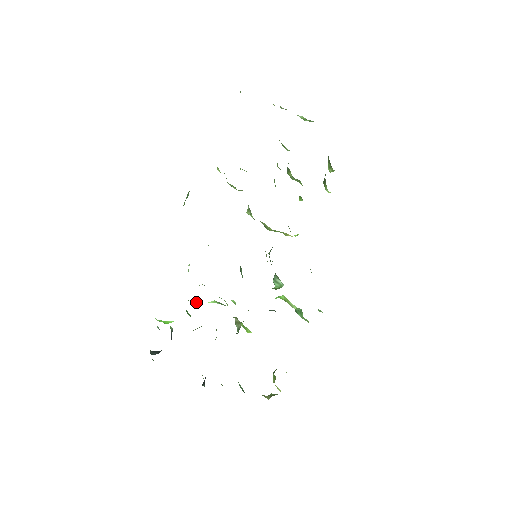
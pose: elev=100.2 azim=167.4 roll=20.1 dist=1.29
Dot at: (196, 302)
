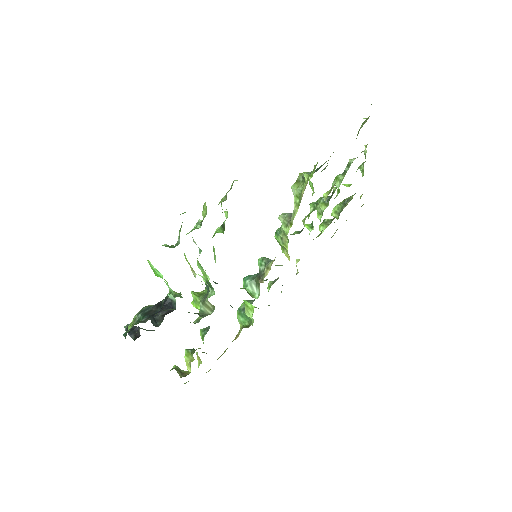
Dot at: occluded
